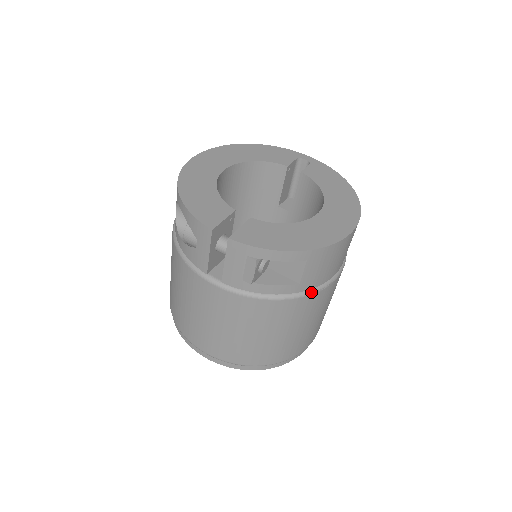
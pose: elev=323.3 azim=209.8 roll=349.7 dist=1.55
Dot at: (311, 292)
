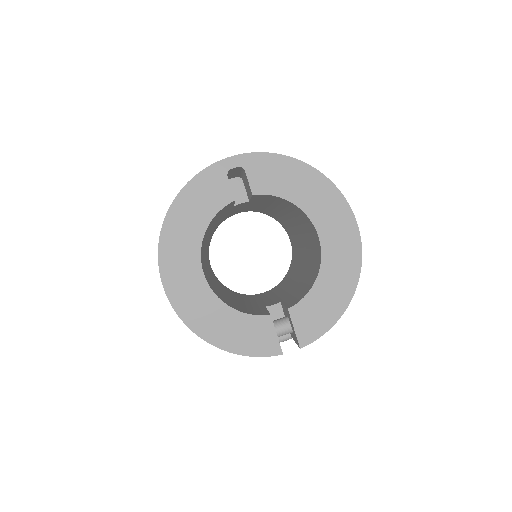
Dot at: occluded
